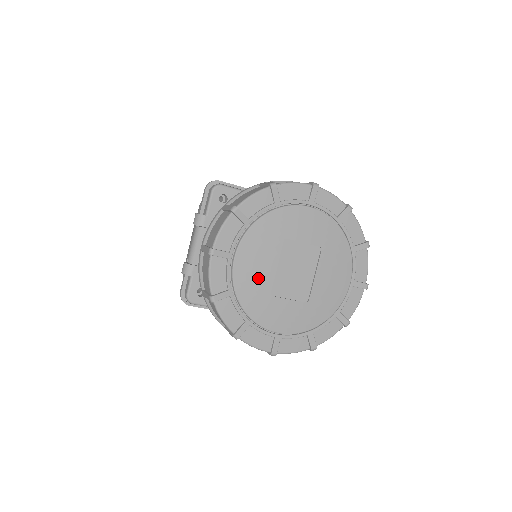
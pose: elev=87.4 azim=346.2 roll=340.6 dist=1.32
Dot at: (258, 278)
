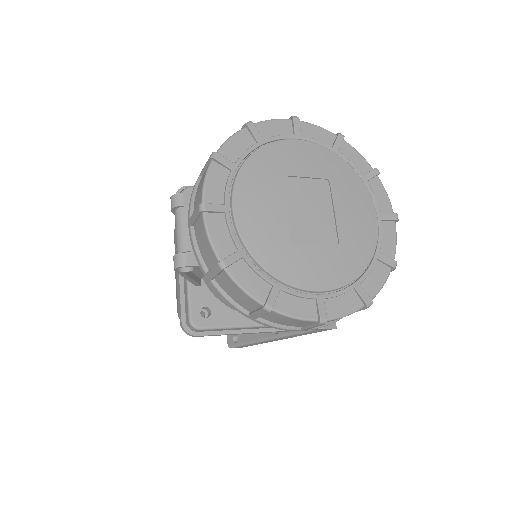
Dot at: (269, 227)
